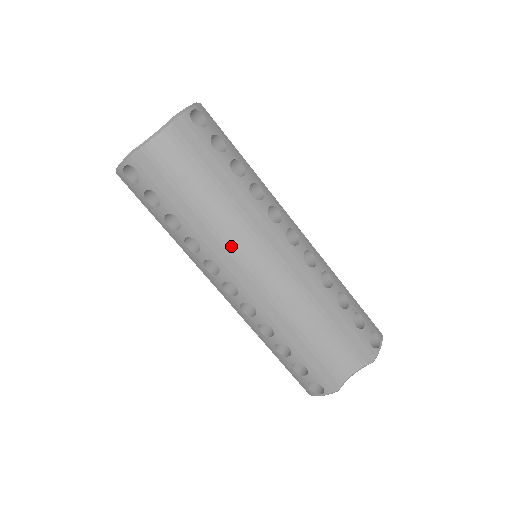
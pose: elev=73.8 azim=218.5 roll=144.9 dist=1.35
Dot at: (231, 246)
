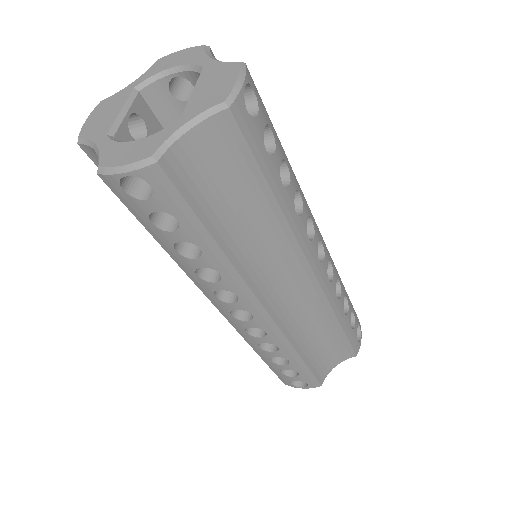
Dot at: (258, 274)
